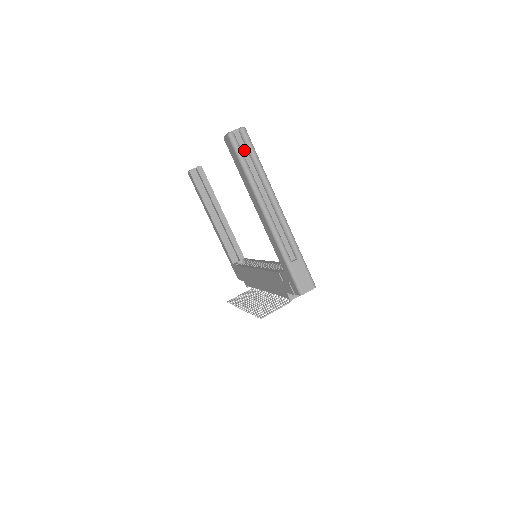
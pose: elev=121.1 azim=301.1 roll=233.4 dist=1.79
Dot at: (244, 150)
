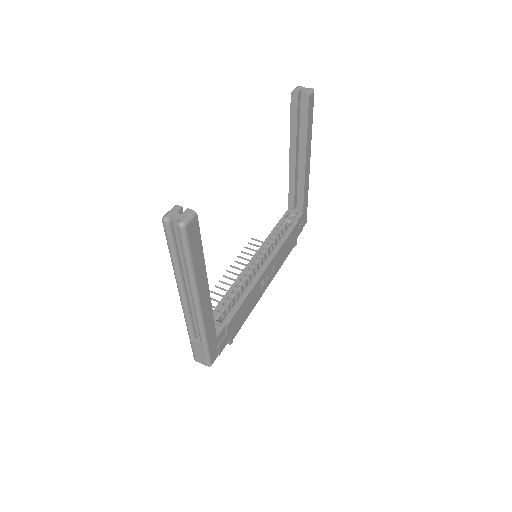
Dot at: (179, 240)
